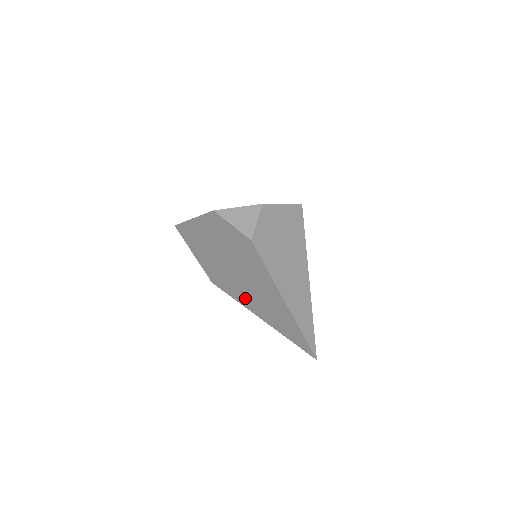
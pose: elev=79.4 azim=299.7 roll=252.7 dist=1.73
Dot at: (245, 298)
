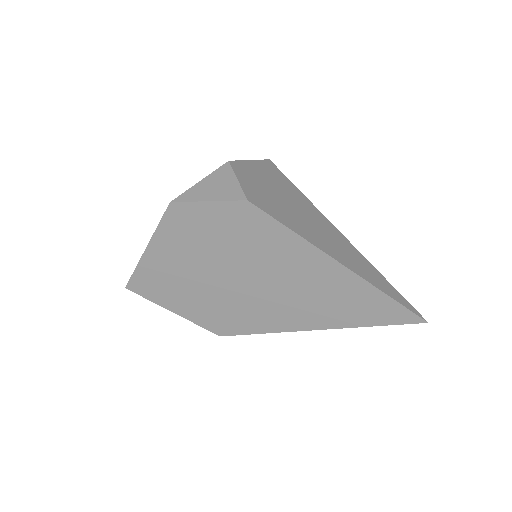
Dot at: (279, 316)
